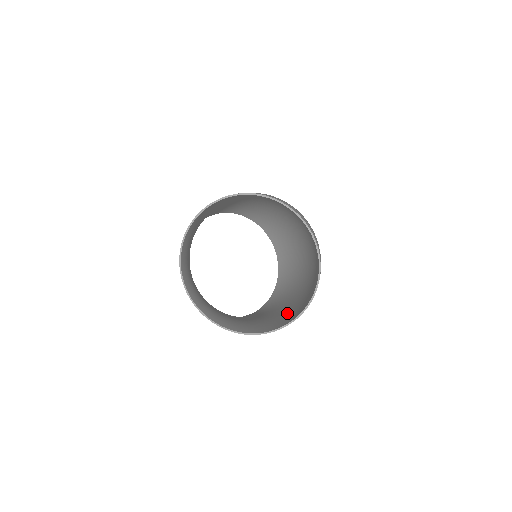
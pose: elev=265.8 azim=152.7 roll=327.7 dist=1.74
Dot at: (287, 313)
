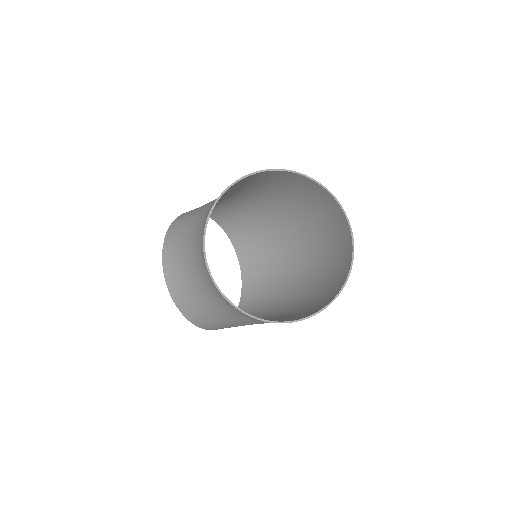
Dot at: (287, 317)
